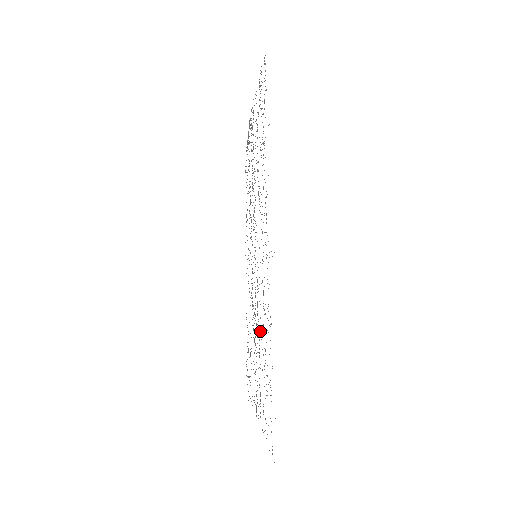
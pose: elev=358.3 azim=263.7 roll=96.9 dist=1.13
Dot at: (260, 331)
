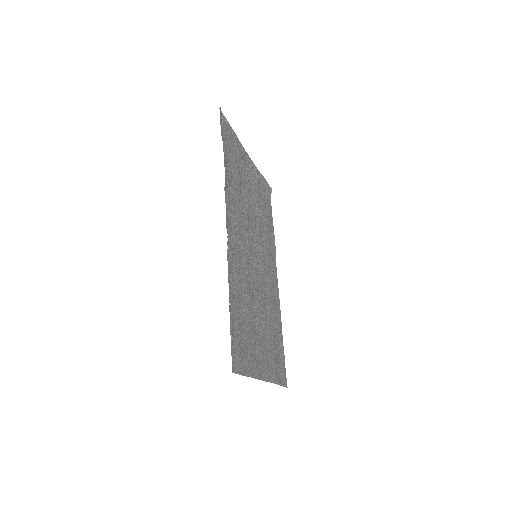
Dot at: (251, 302)
